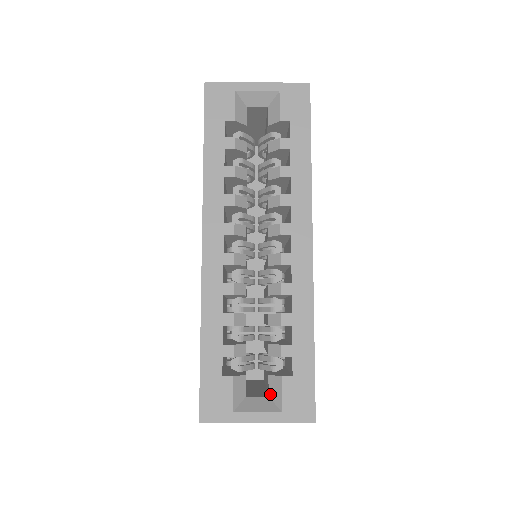
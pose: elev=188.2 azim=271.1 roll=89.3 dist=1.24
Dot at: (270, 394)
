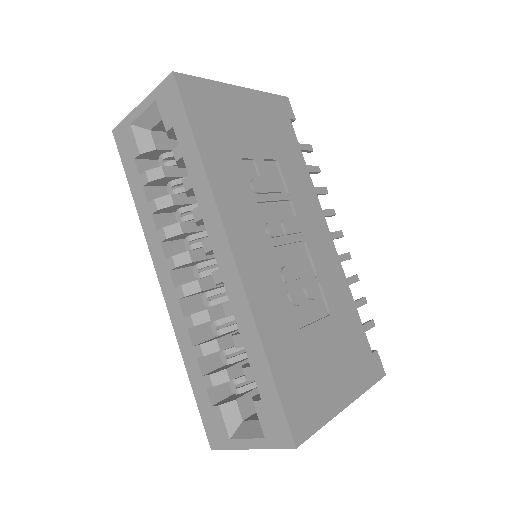
Dot at: occluded
